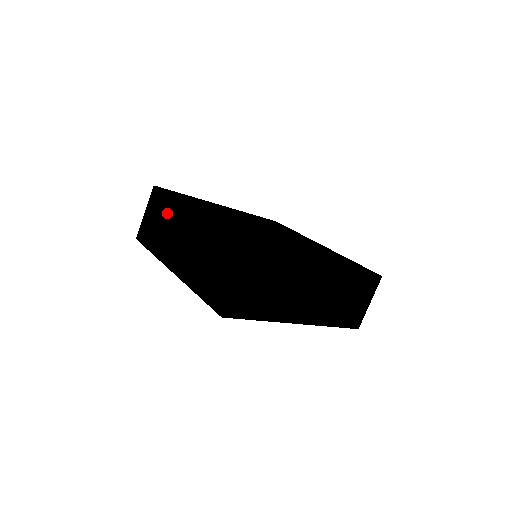
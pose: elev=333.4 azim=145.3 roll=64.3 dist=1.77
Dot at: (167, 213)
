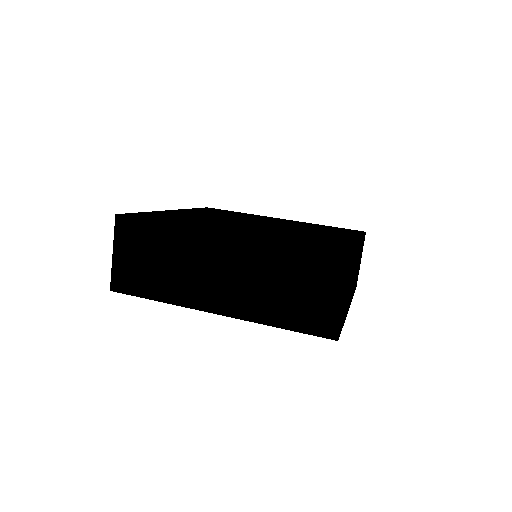
Dot at: (168, 245)
